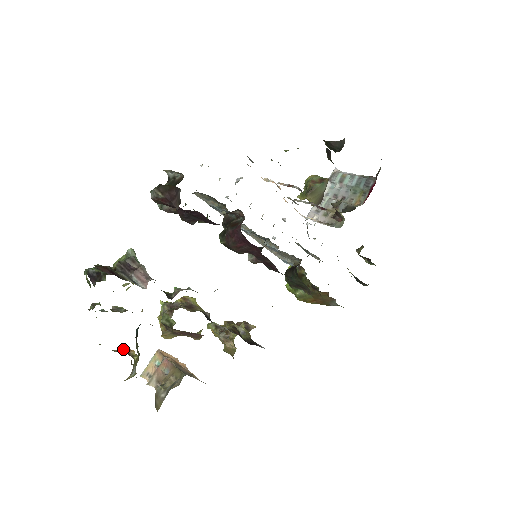
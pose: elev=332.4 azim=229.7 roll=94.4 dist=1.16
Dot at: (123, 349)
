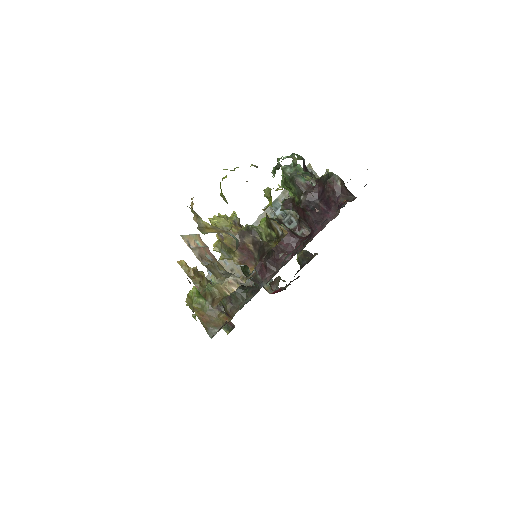
Dot at: occluded
